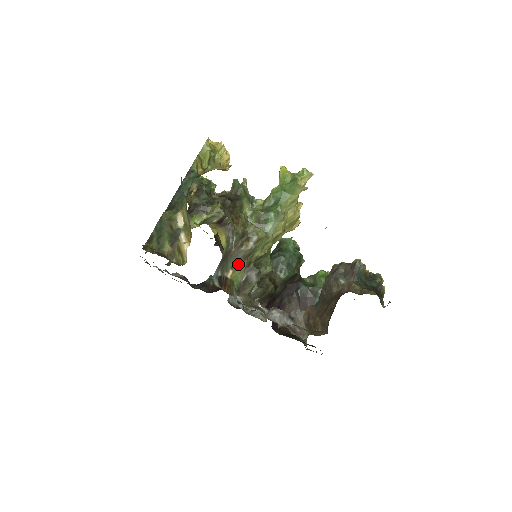
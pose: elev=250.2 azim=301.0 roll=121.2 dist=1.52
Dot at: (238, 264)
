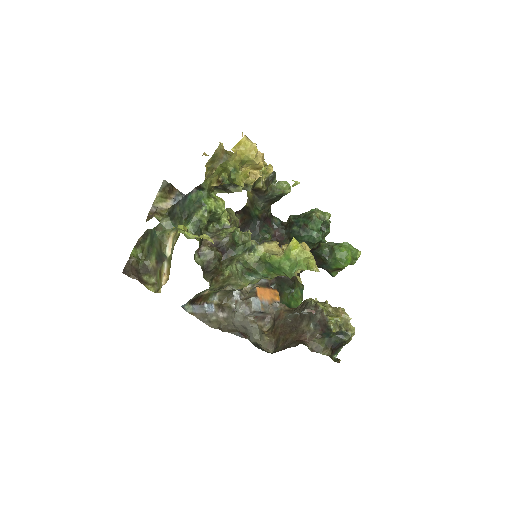
Dot at: occluded
